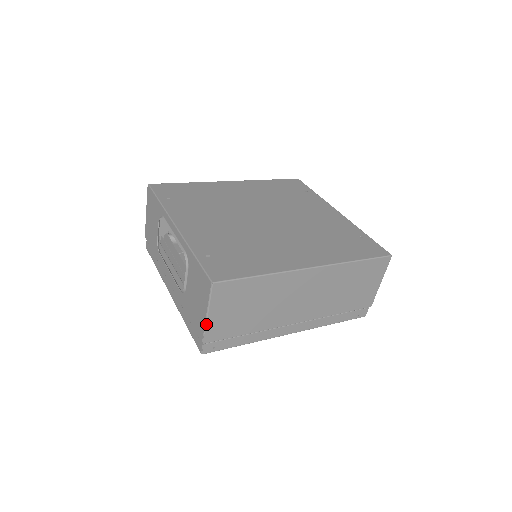
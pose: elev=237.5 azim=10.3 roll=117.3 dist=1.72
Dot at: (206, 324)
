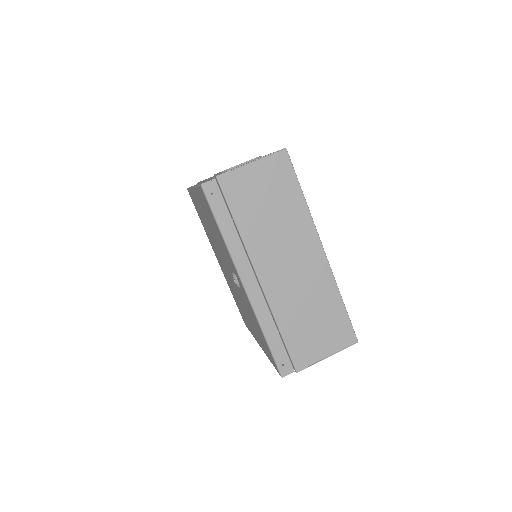
Dot at: (241, 167)
